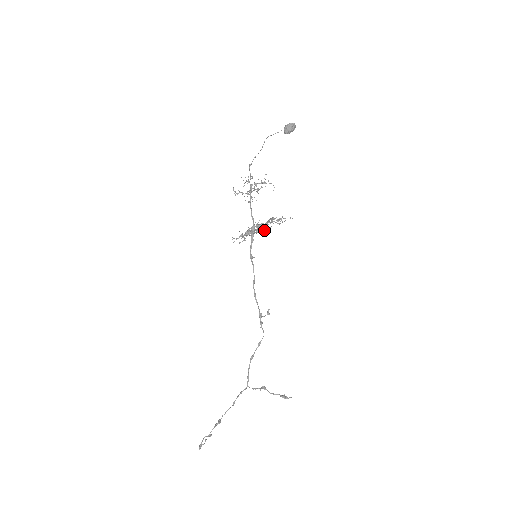
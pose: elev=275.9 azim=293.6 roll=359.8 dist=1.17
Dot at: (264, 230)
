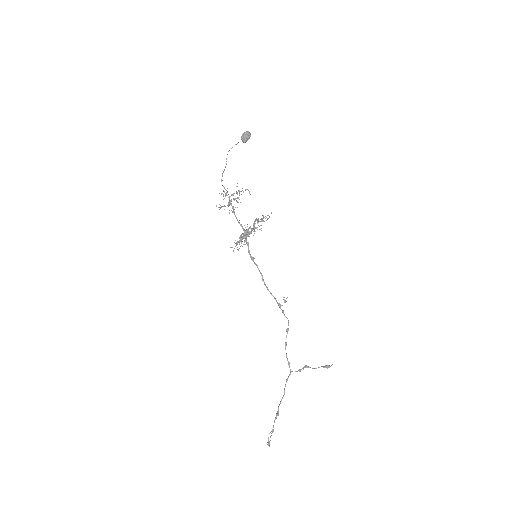
Dot at: occluded
